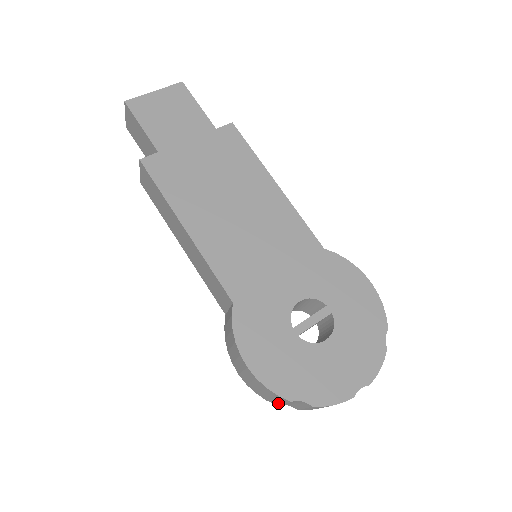
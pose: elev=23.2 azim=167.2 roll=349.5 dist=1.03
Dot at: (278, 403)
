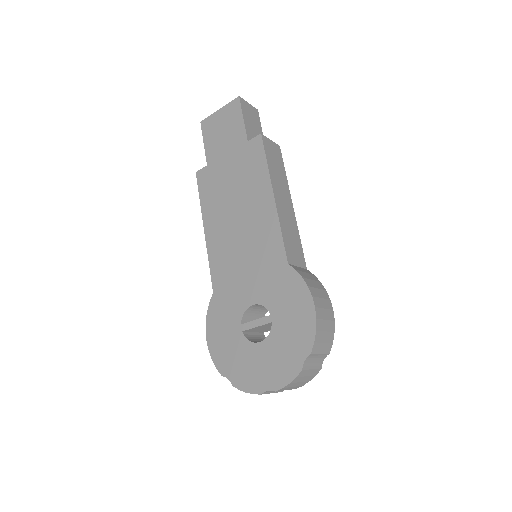
Dot at: occluded
